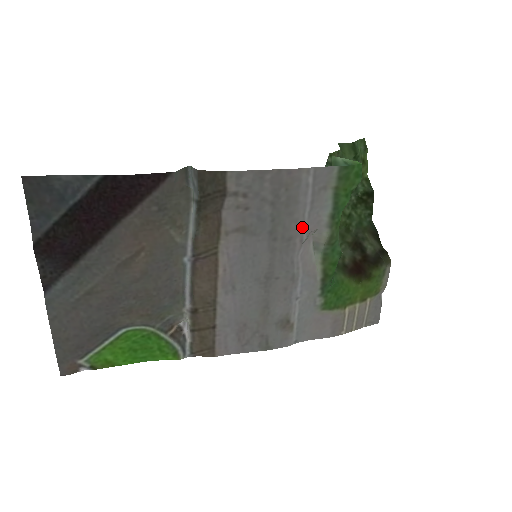
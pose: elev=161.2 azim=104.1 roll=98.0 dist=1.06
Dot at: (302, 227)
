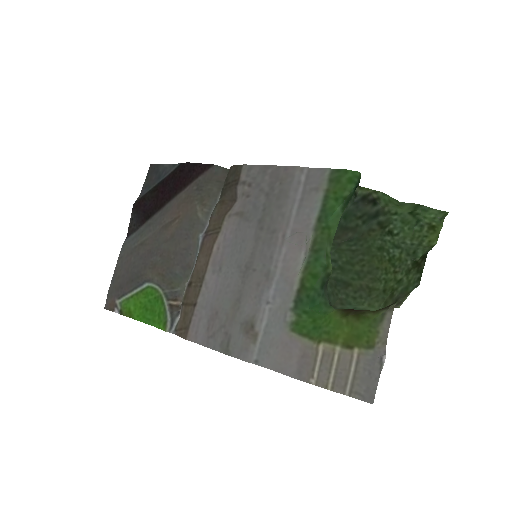
Dot at: (287, 222)
